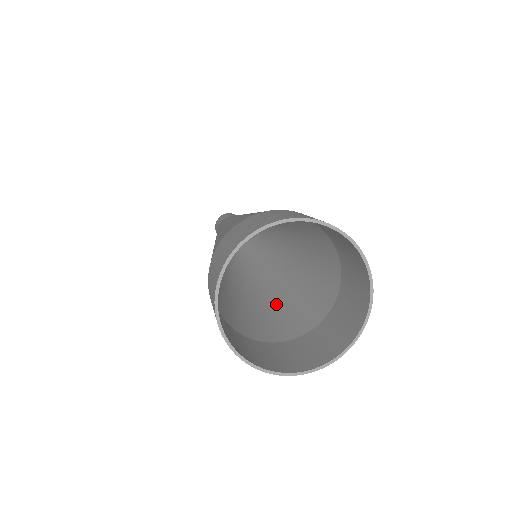
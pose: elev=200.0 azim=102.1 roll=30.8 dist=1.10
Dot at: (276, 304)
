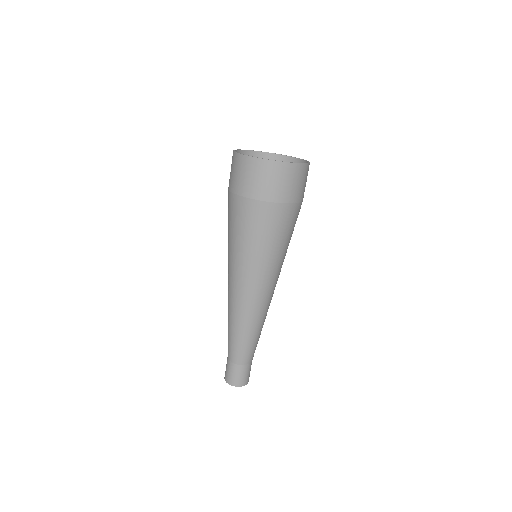
Dot at: (272, 247)
